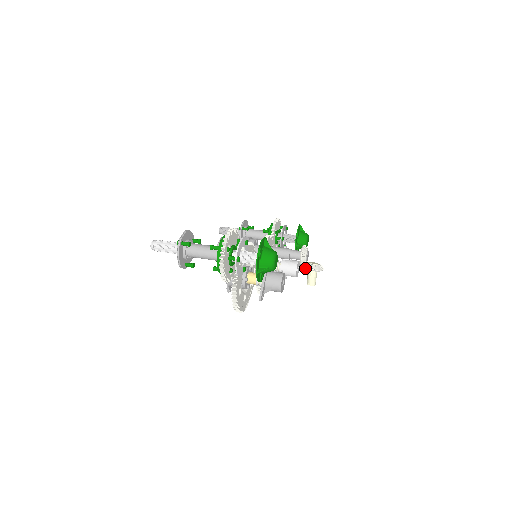
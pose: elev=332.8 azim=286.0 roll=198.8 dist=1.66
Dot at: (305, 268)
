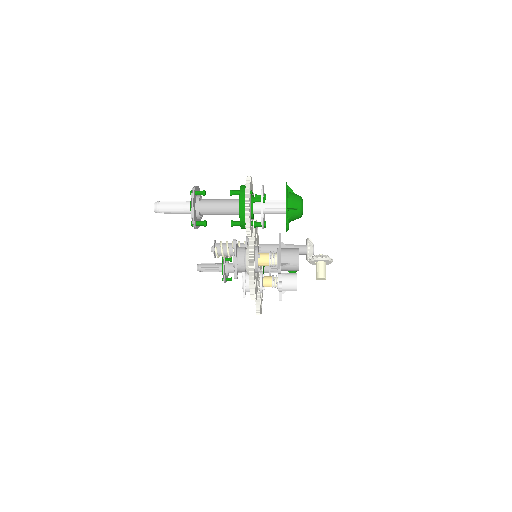
Dot at: (314, 258)
